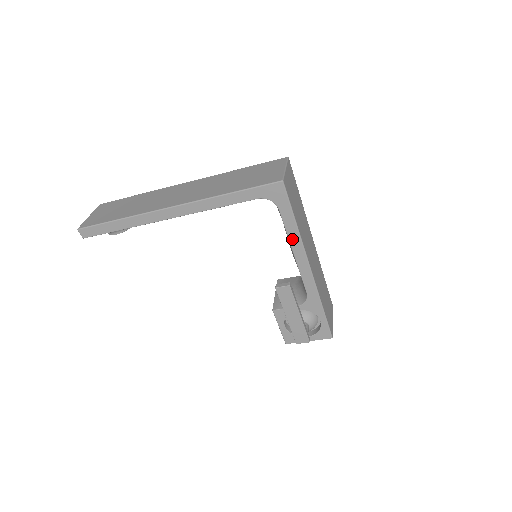
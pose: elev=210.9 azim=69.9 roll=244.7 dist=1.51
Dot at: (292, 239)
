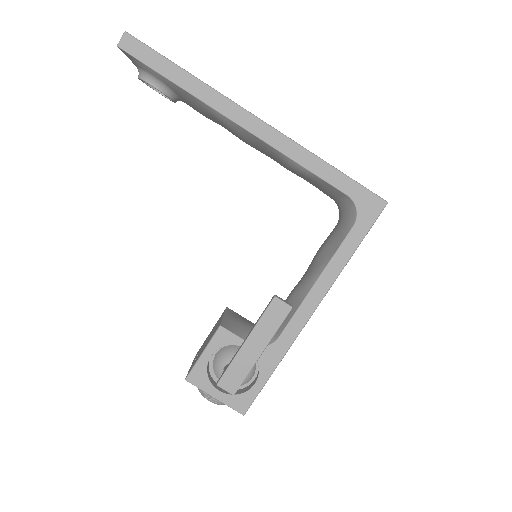
Dot at: (331, 266)
